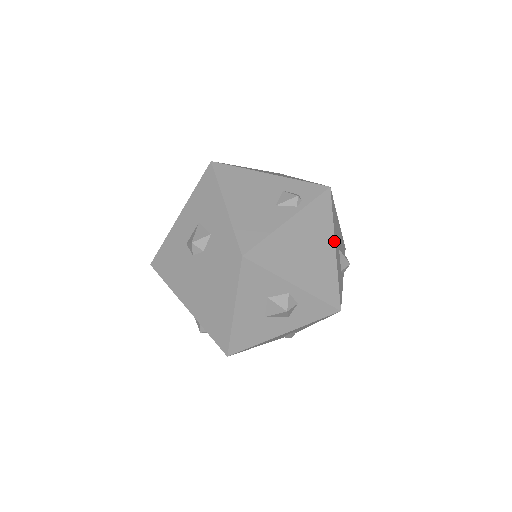
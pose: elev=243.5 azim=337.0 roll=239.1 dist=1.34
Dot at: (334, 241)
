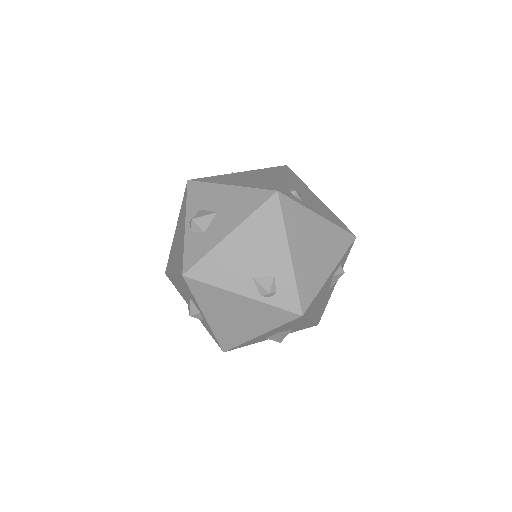
Dot at: (264, 333)
